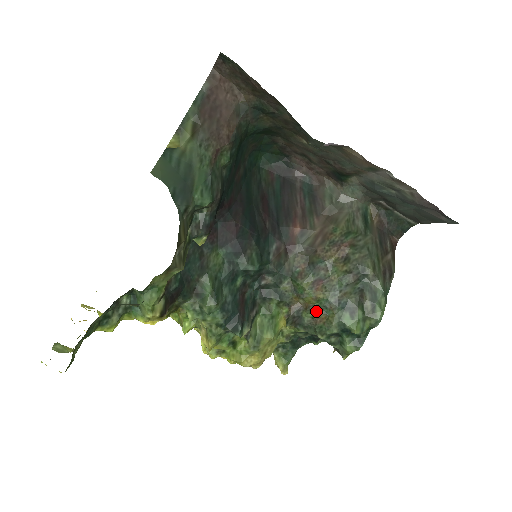
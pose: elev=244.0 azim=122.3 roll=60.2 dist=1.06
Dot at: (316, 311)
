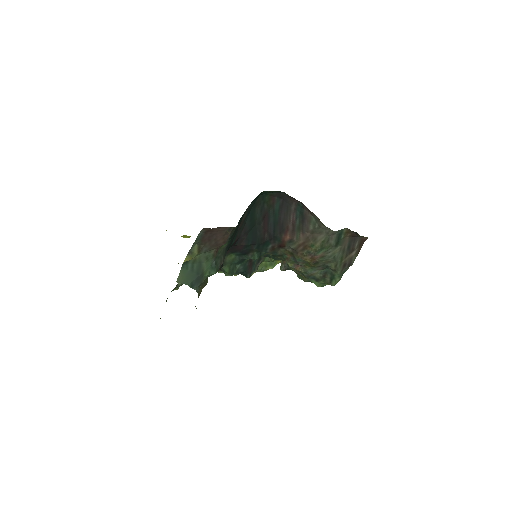
Dot at: (297, 272)
